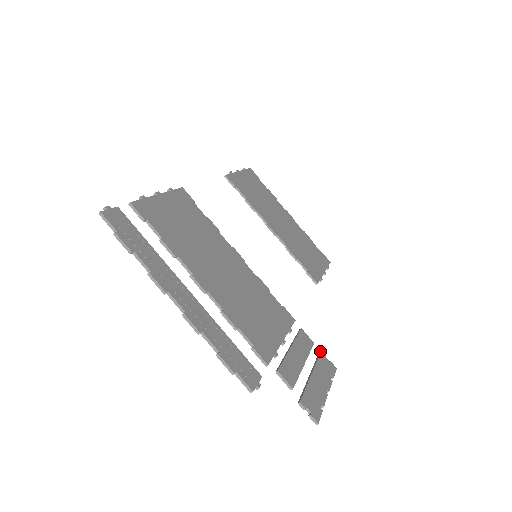
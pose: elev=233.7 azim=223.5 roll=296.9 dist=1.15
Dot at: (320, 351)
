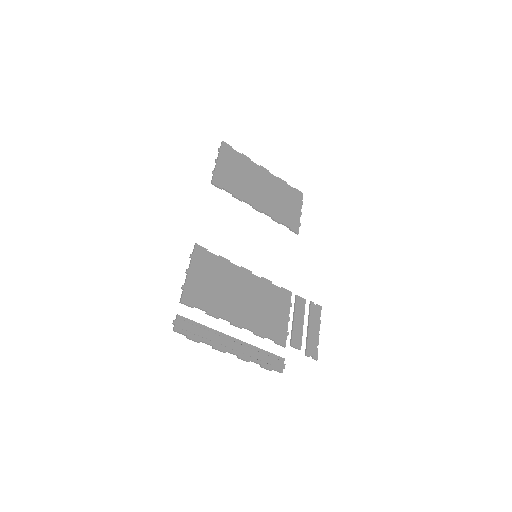
Dot at: (310, 302)
